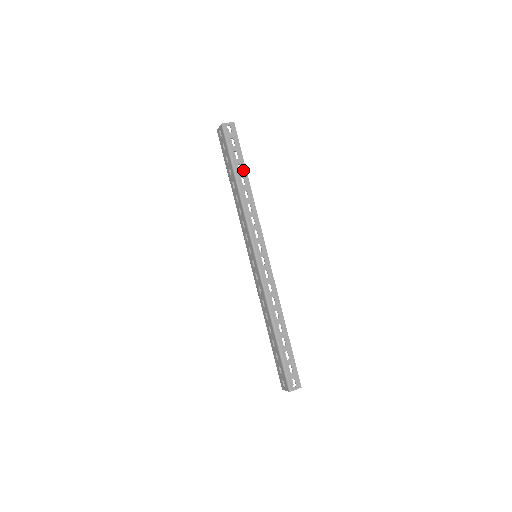
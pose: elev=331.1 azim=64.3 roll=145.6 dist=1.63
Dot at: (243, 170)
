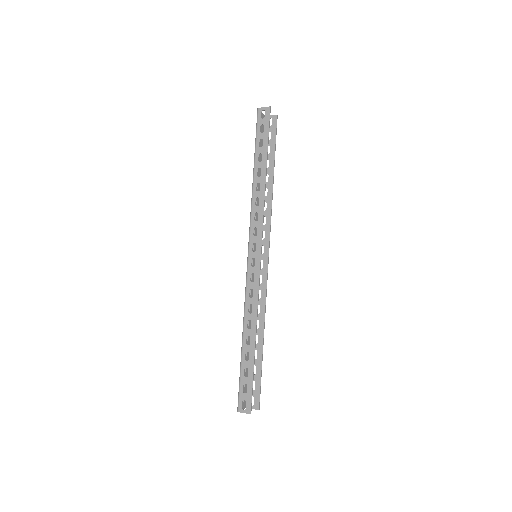
Dot at: (263, 160)
